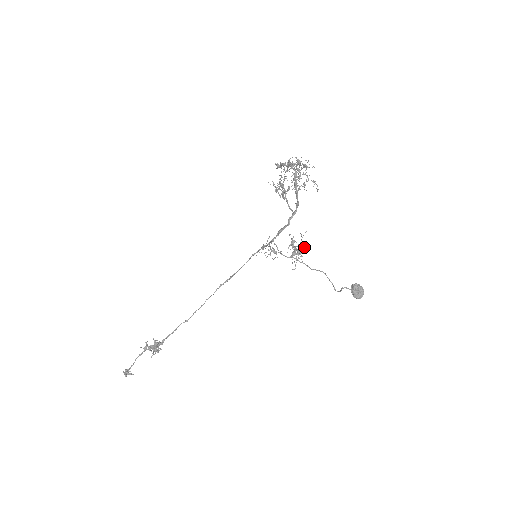
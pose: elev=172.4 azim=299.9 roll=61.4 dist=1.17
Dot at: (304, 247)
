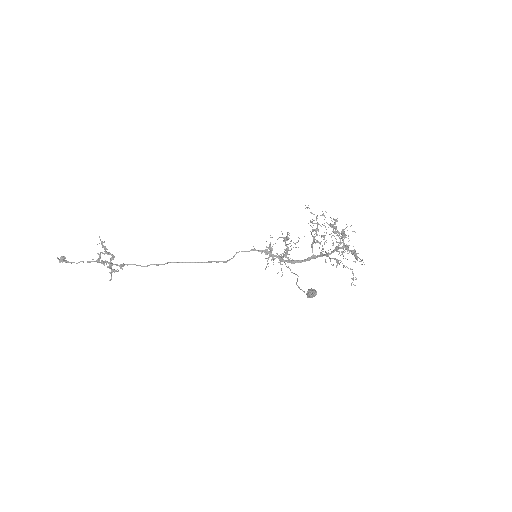
Dot at: occluded
